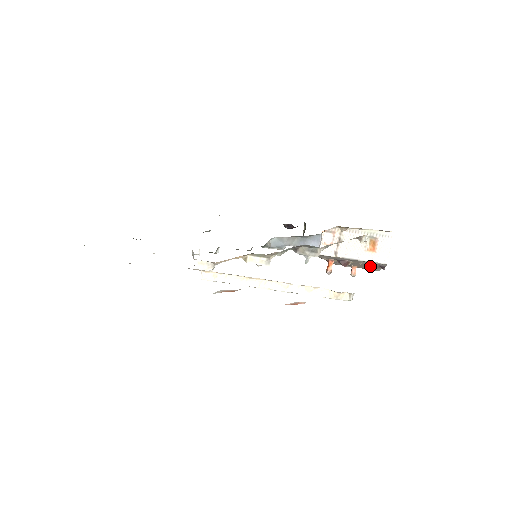
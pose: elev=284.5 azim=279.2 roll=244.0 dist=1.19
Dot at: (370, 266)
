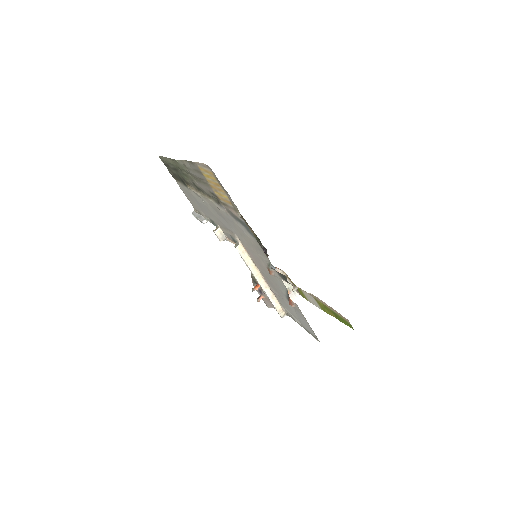
Dot at: occluded
